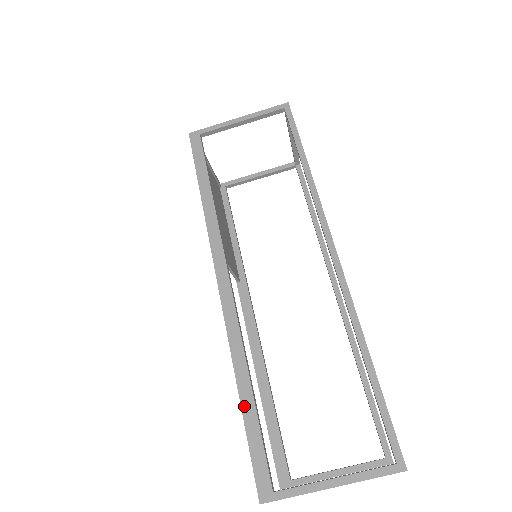
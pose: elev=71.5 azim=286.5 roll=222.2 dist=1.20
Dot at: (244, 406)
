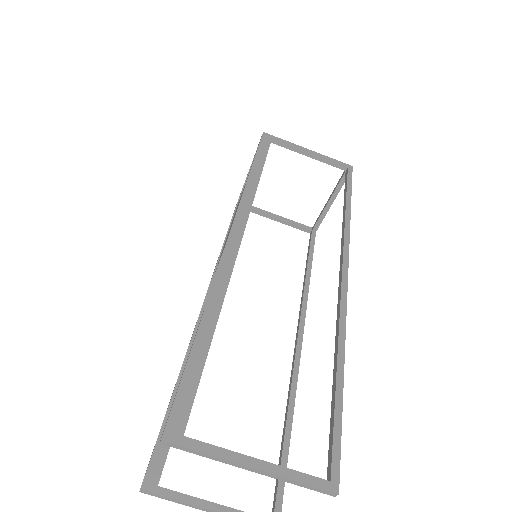
Dot at: (198, 340)
